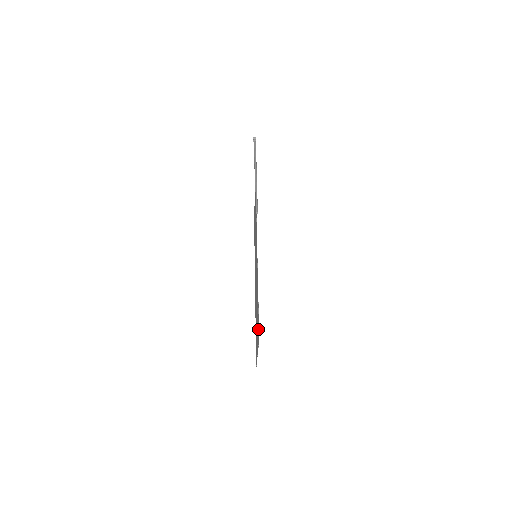
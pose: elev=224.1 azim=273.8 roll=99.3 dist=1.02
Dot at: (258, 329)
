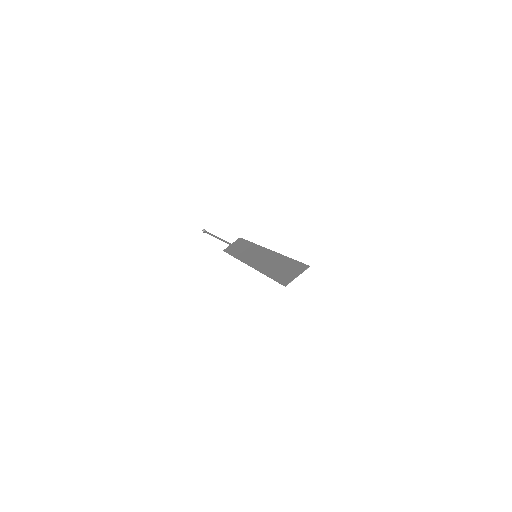
Dot at: (302, 265)
